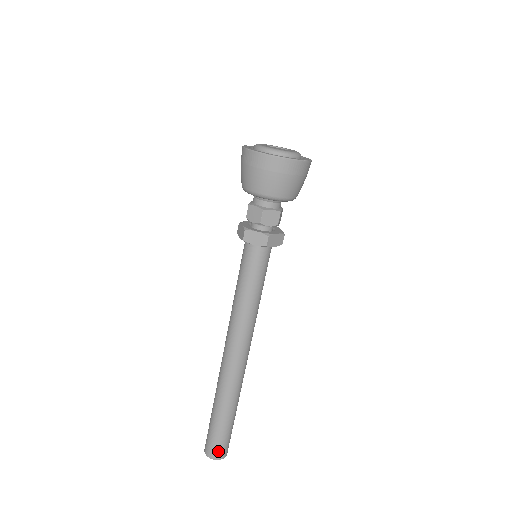
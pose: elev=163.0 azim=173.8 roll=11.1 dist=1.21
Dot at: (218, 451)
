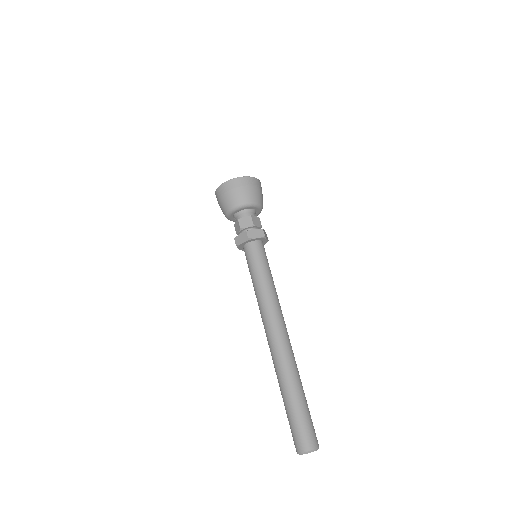
Dot at: (313, 437)
